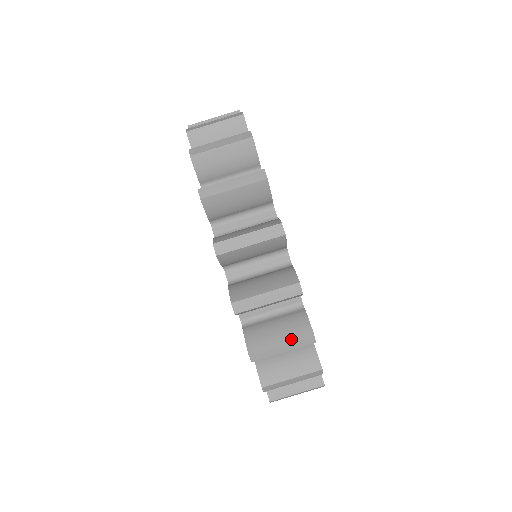
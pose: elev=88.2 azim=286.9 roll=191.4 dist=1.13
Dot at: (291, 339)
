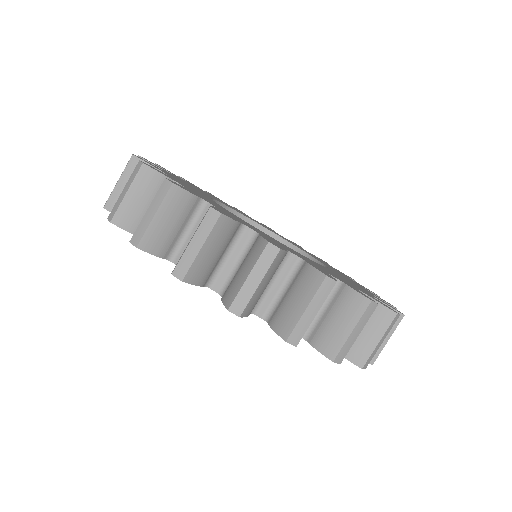
Dot at: (392, 332)
